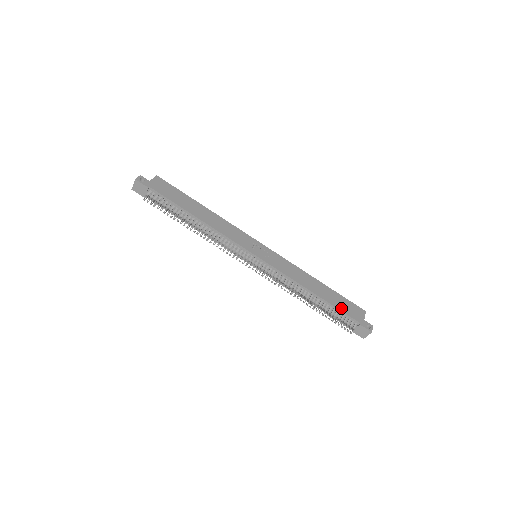
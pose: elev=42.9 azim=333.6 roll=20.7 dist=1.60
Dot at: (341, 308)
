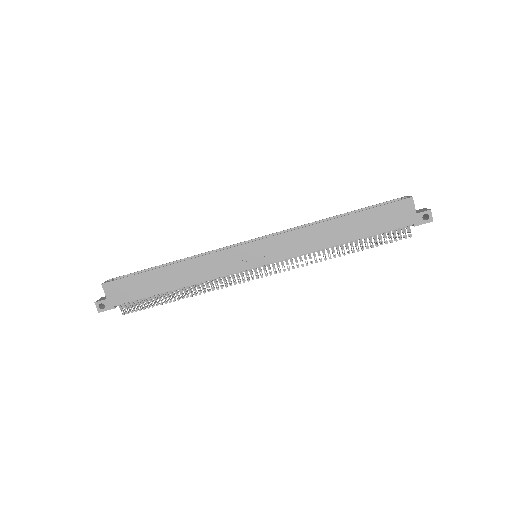
Dot at: (381, 229)
